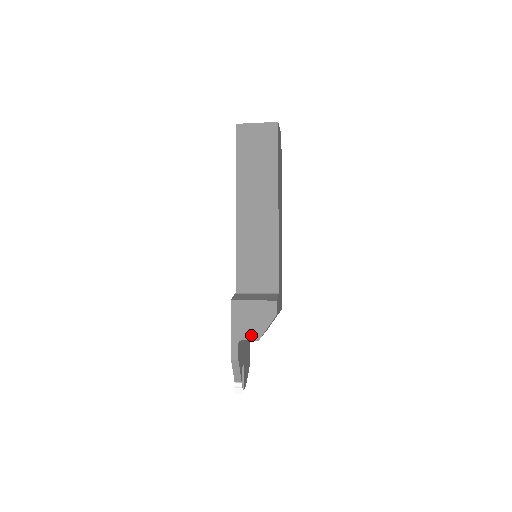
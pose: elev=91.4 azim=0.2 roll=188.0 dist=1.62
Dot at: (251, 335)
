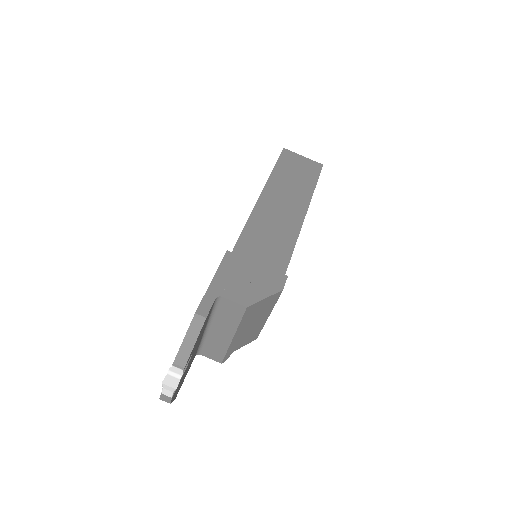
Dot at: (239, 296)
